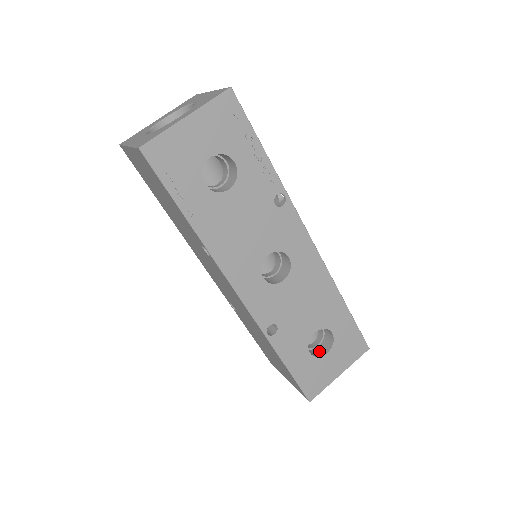
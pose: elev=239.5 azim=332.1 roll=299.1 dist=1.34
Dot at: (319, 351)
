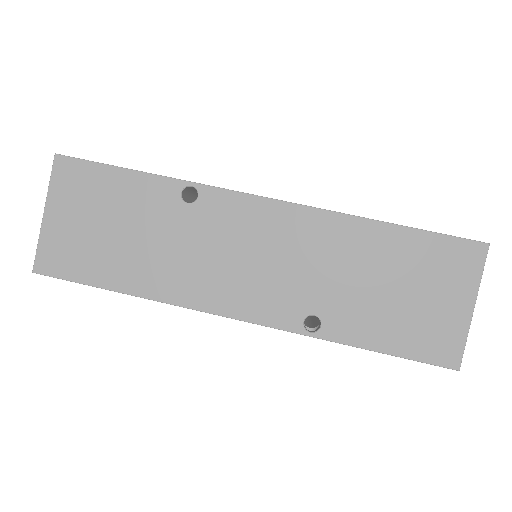
Dot at: occluded
